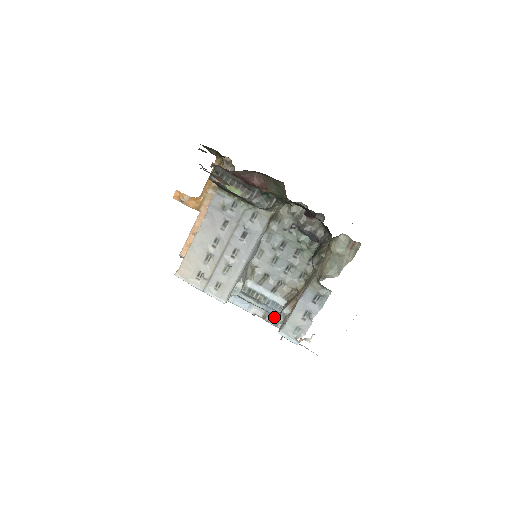
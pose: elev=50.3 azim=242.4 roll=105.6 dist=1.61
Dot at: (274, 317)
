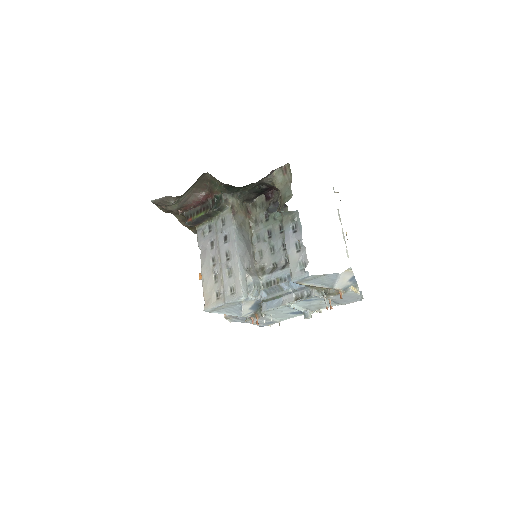
Dot at: (303, 292)
